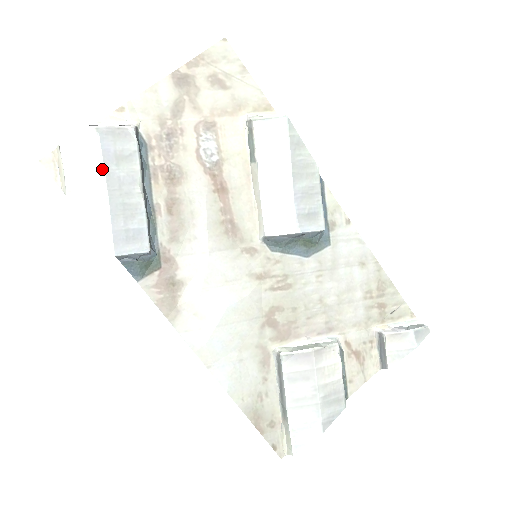
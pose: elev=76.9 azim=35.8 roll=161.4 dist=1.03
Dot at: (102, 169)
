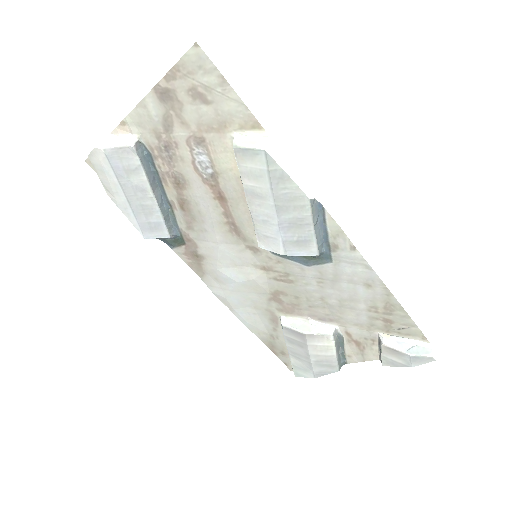
Dot at: (118, 181)
